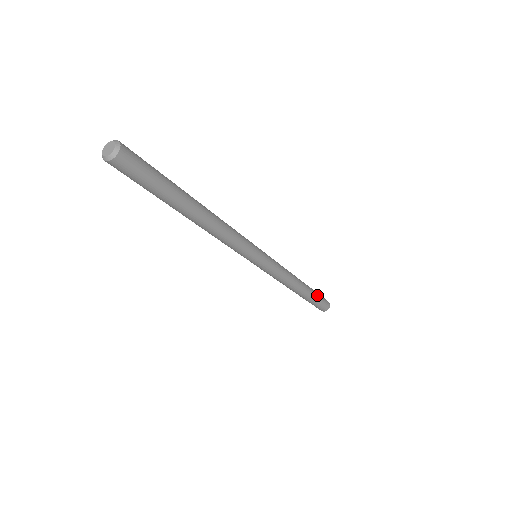
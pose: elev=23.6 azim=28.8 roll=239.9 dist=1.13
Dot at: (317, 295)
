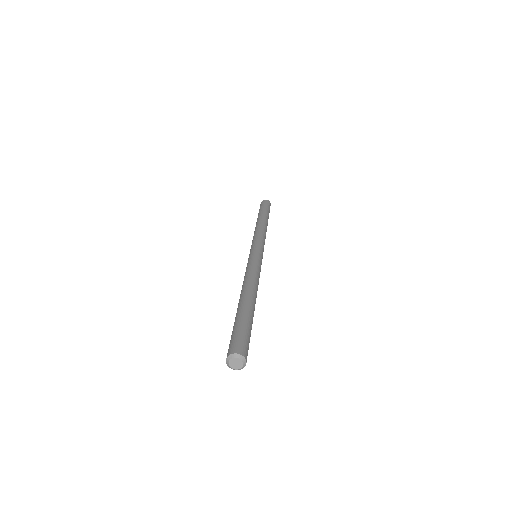
Dot at: (268, 212)
